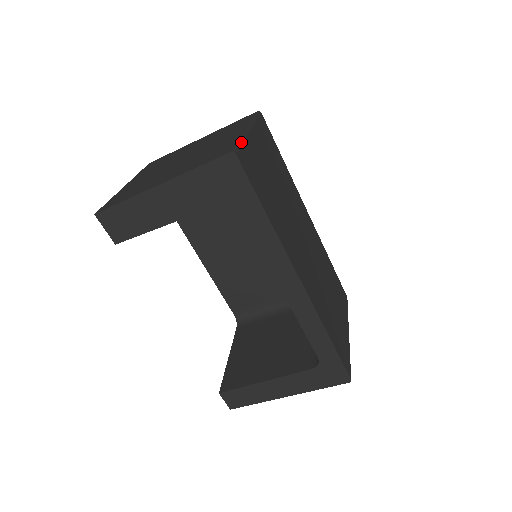
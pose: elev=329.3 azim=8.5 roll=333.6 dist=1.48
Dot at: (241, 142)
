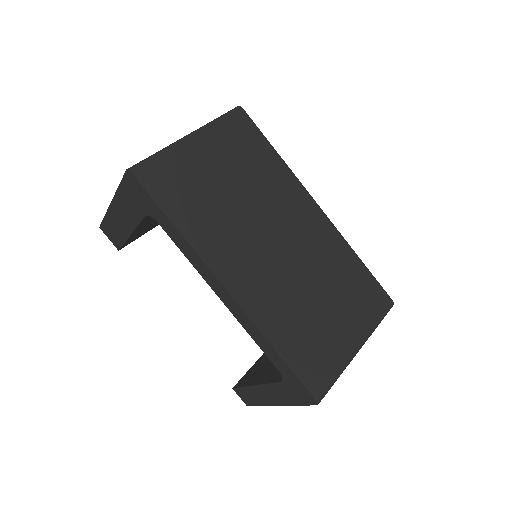
Dot at: (155, 154)
